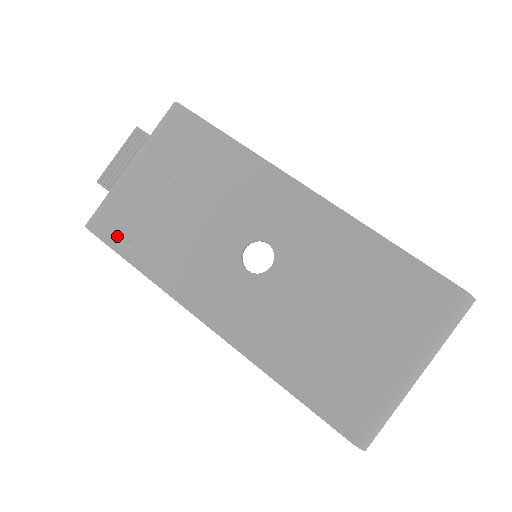
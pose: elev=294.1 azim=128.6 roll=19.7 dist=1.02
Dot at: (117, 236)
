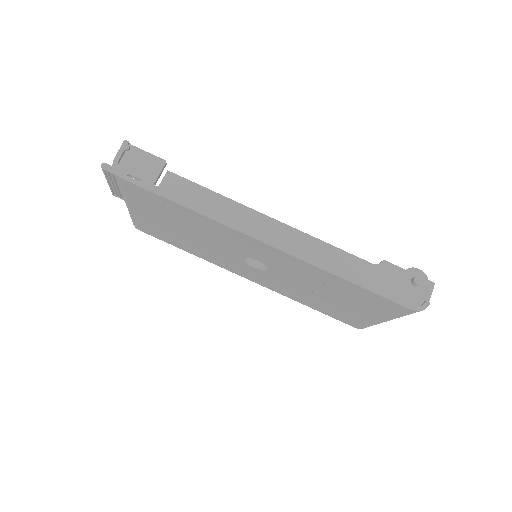
Dot at: (158, 236)
